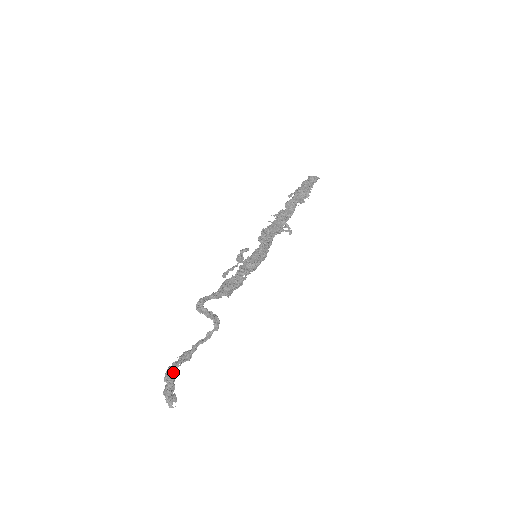
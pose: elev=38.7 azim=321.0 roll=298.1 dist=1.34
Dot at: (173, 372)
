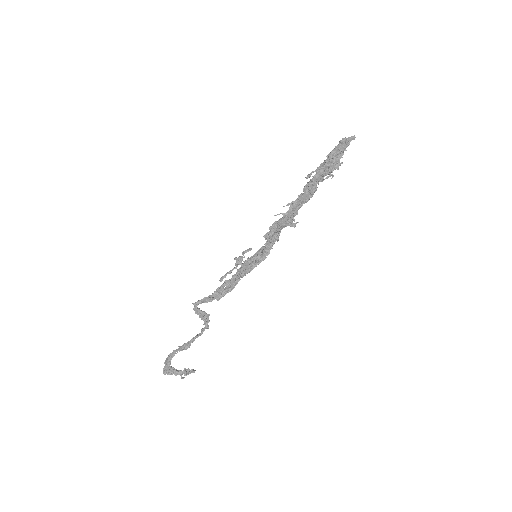
Dot at: (170, 358)
